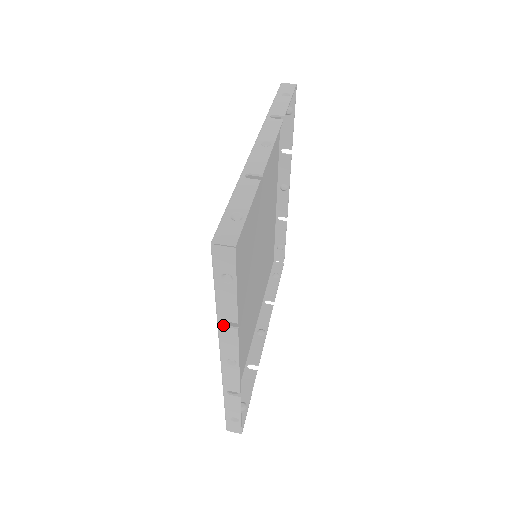
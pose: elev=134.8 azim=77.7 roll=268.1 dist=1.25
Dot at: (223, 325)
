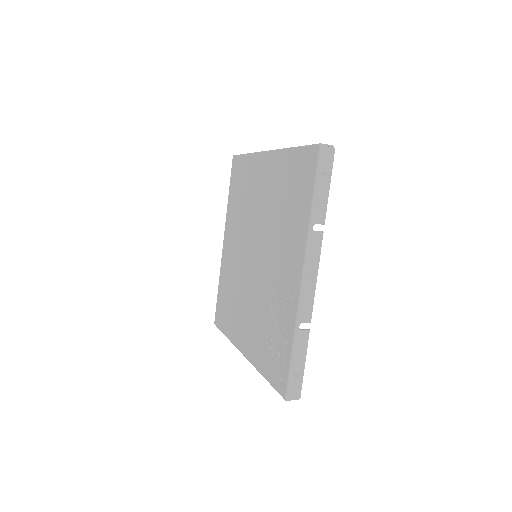
Dot at: occluded
